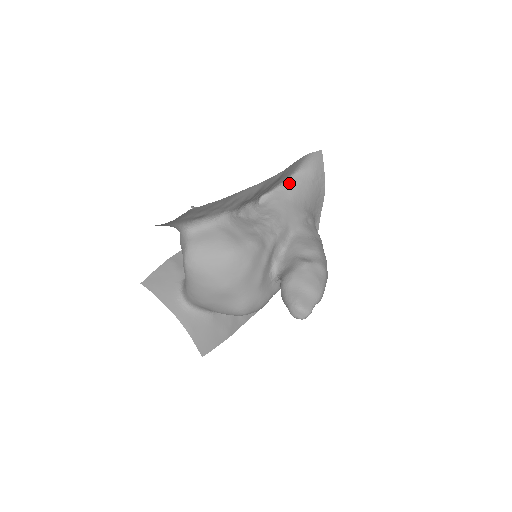
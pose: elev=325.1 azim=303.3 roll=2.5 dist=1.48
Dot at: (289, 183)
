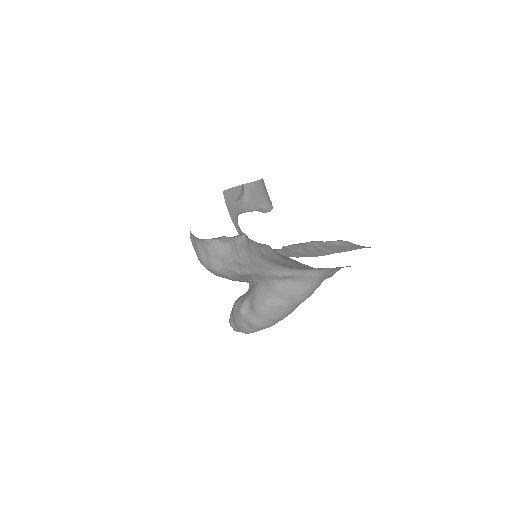
Dot at: (263, 246)
